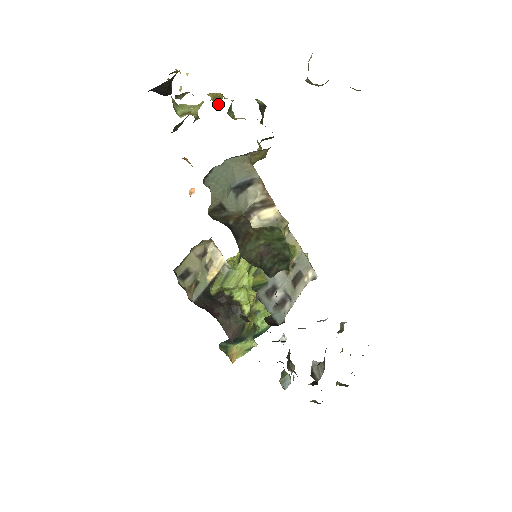
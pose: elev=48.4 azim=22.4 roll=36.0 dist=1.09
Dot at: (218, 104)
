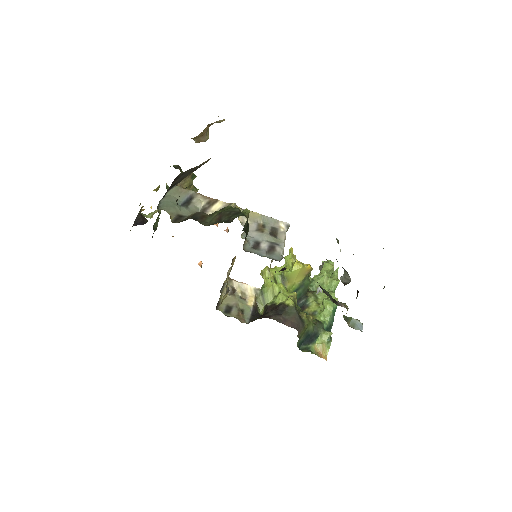
Dot at: occluded
